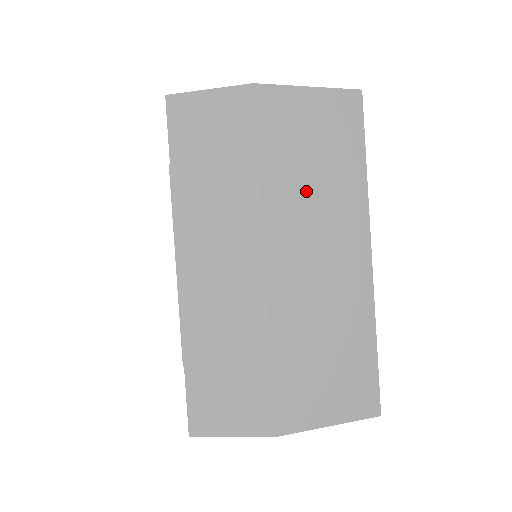
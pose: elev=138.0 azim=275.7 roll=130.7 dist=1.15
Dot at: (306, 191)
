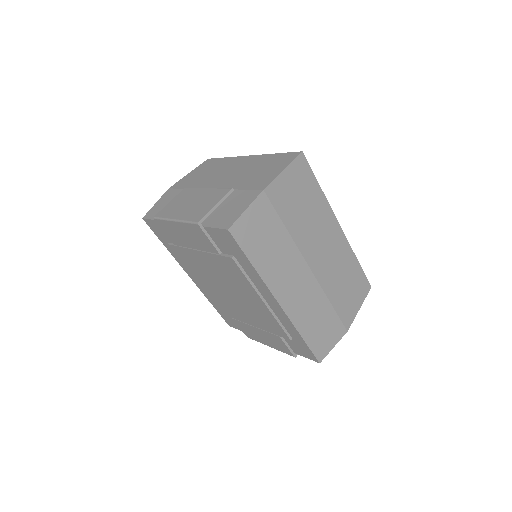
Dot at: (308, 222)
